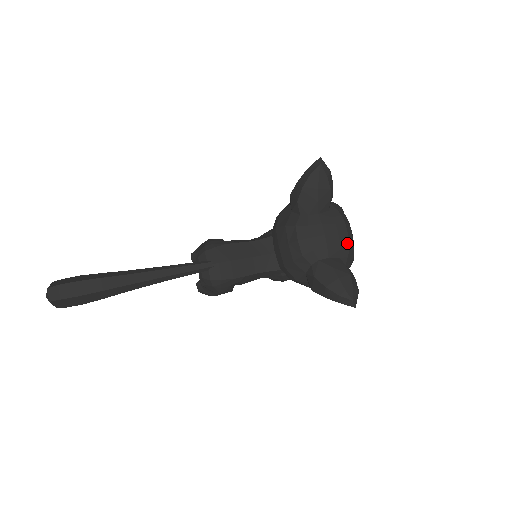
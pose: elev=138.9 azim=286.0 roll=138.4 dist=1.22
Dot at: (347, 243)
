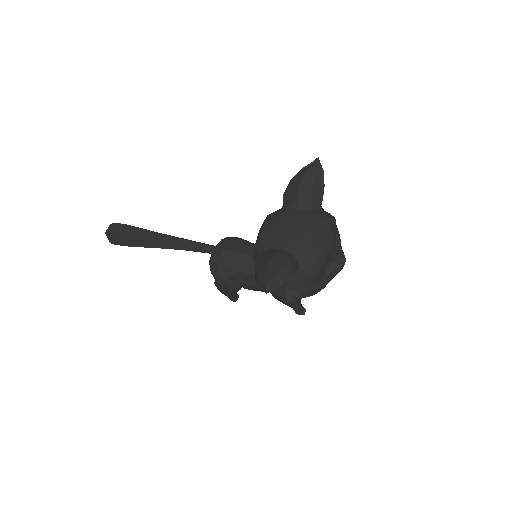
Dot at: (310, 244)
